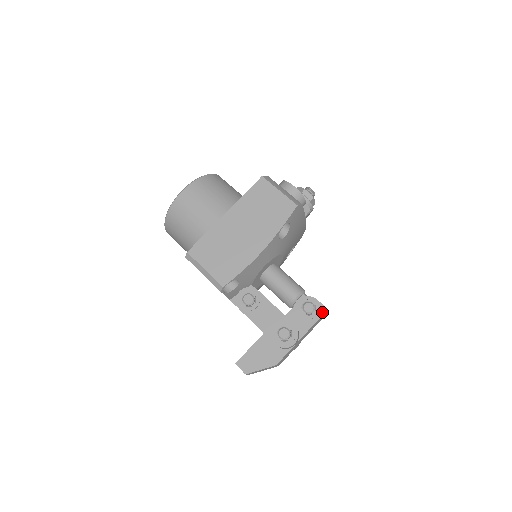
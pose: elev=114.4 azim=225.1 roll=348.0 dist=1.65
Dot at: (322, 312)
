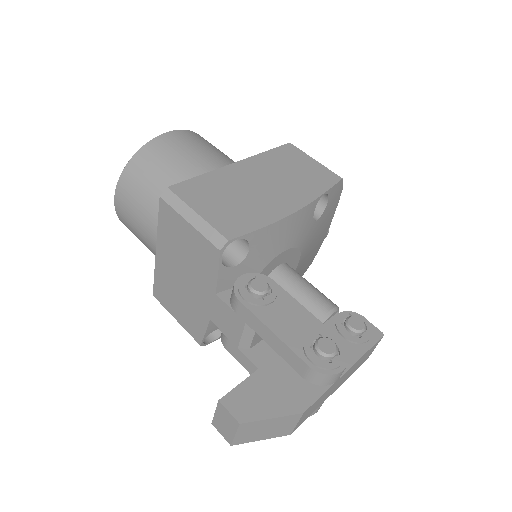
Dot at: (376, 337)
